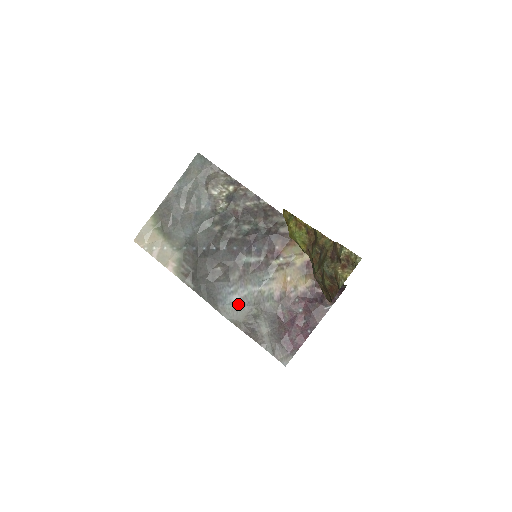
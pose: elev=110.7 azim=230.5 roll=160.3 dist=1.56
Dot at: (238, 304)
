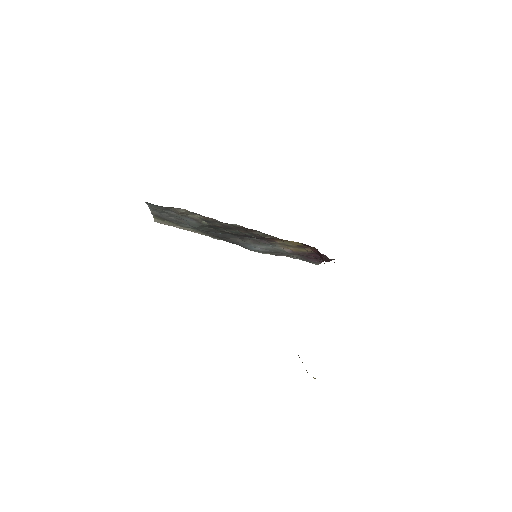
Dot at: (263, 250)
